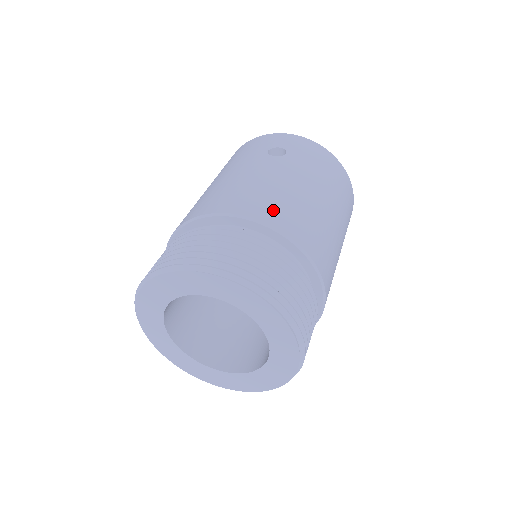
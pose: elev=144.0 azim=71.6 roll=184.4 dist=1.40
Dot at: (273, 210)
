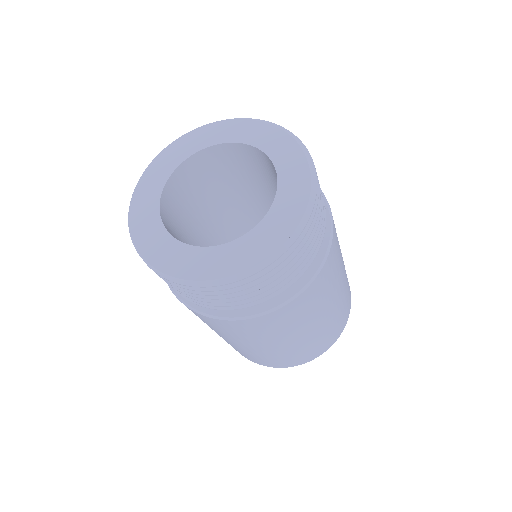
Dot at: occluded
